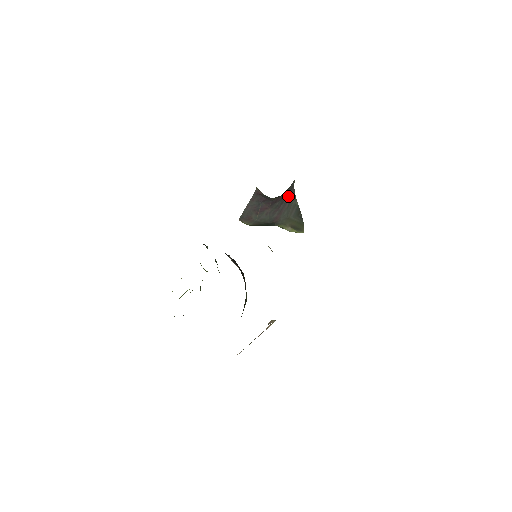
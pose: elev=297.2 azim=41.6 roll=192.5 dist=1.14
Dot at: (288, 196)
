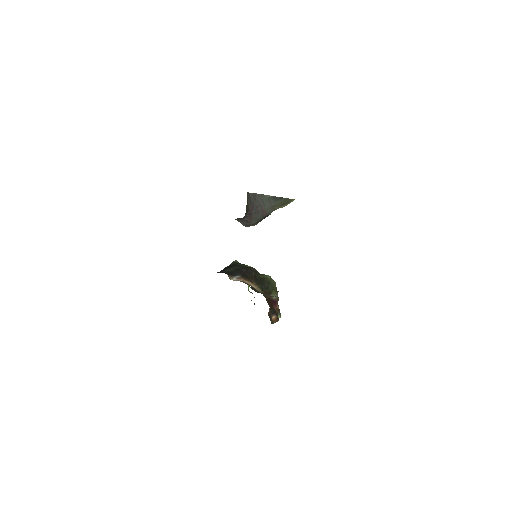
Dot at: (257, 201)
